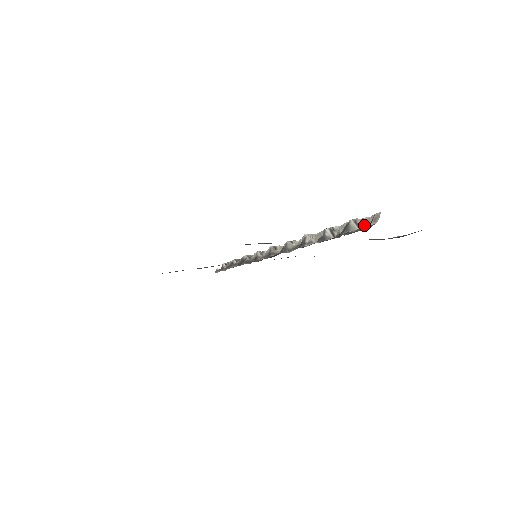
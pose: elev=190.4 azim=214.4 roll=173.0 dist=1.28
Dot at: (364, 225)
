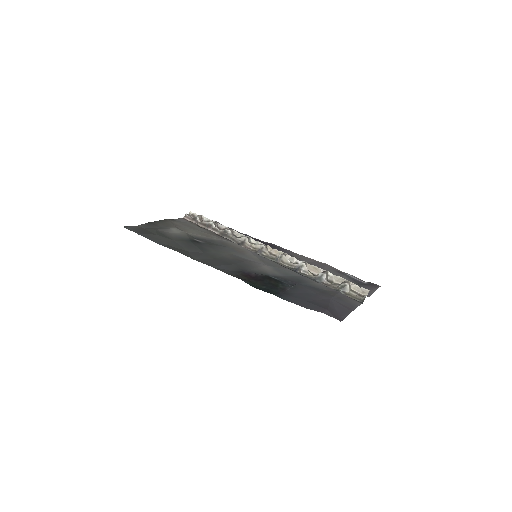
Dot at: (354, 290)
